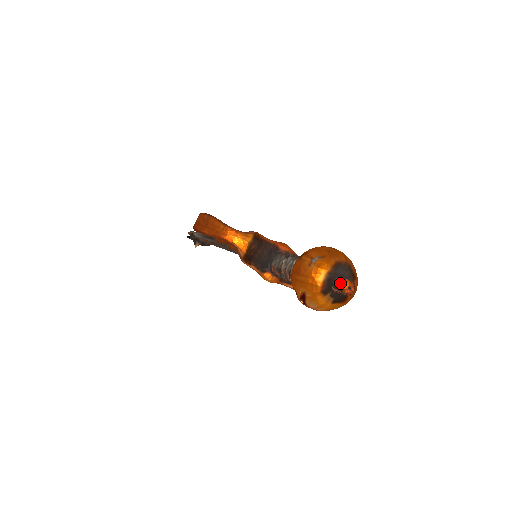
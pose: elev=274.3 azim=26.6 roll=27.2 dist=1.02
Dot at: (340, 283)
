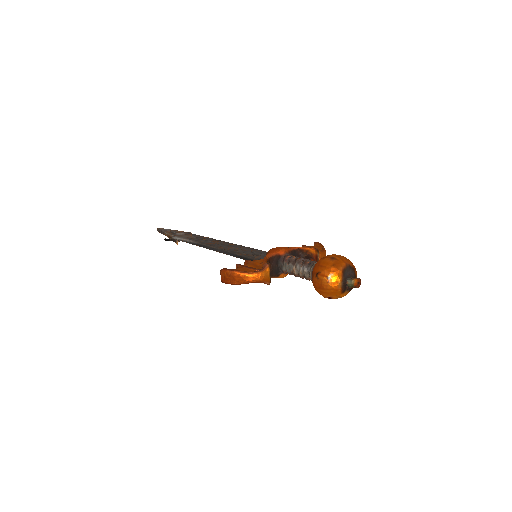
Dot at: (352, 283)
